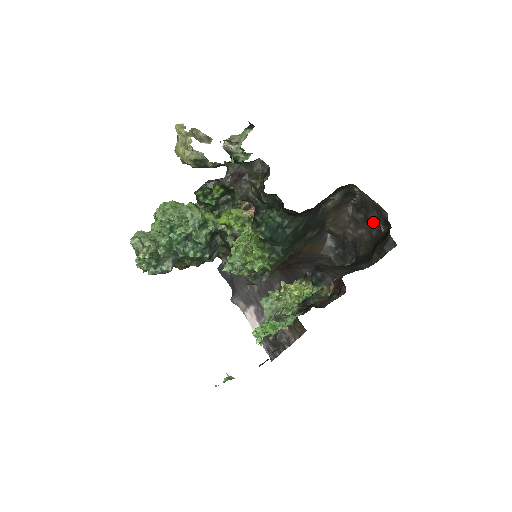
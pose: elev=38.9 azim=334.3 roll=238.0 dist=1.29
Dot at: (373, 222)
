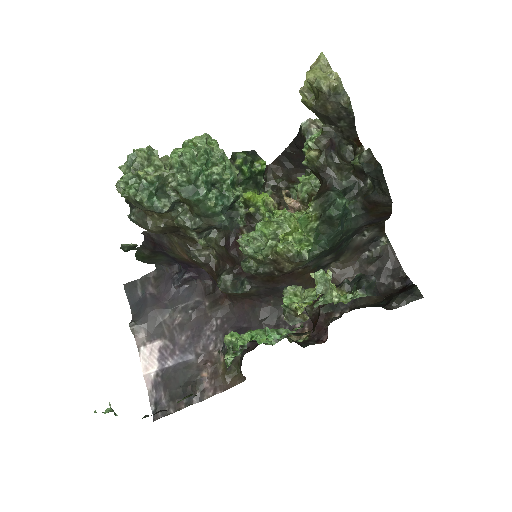
Dot at: (385, 277)
